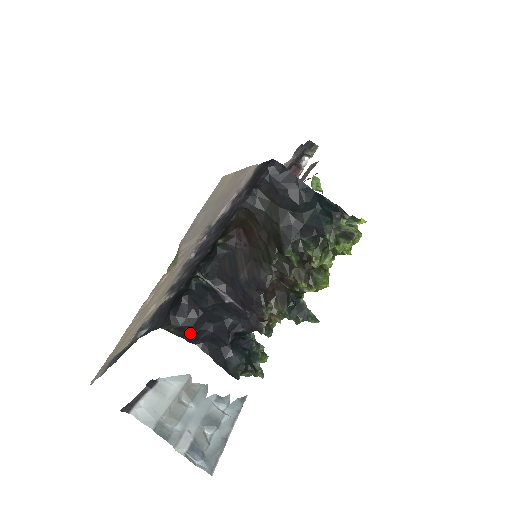
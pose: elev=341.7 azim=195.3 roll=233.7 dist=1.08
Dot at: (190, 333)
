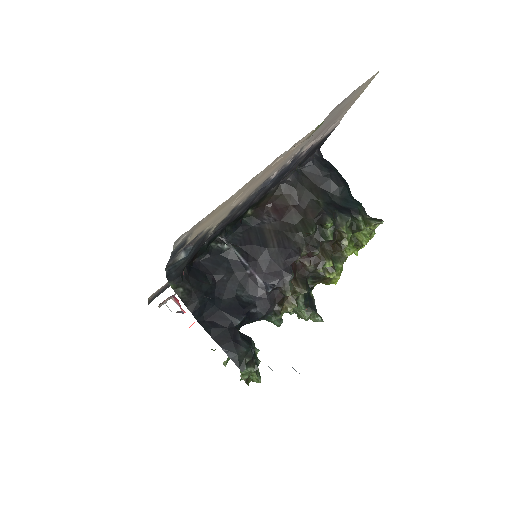
Dot at: (198, 302)
